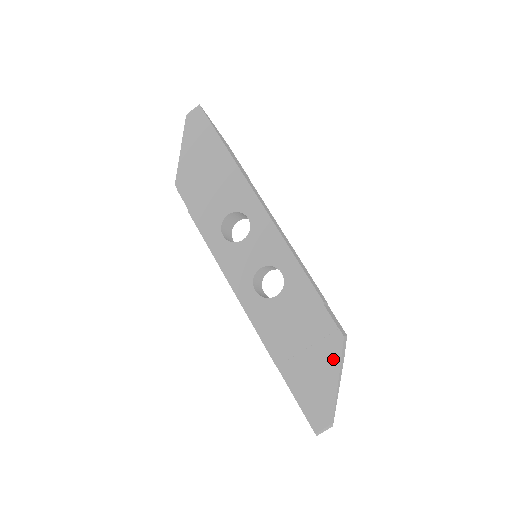
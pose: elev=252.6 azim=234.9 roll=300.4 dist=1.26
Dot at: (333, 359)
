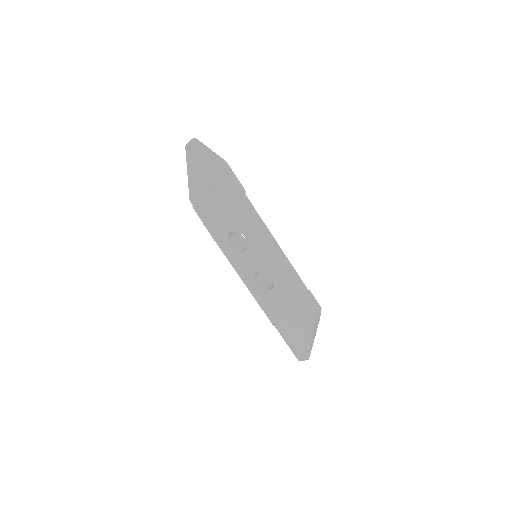
Dot at: (307, 330)
